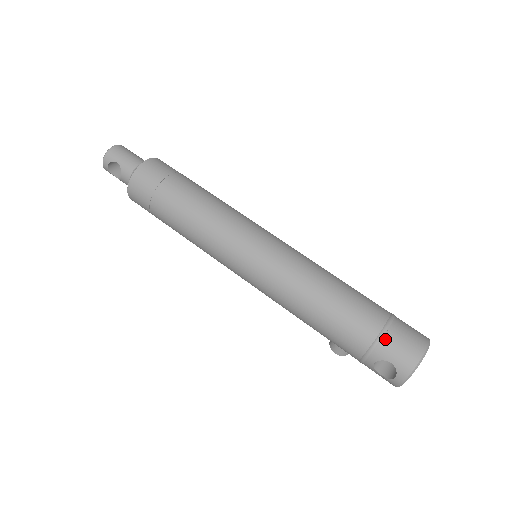
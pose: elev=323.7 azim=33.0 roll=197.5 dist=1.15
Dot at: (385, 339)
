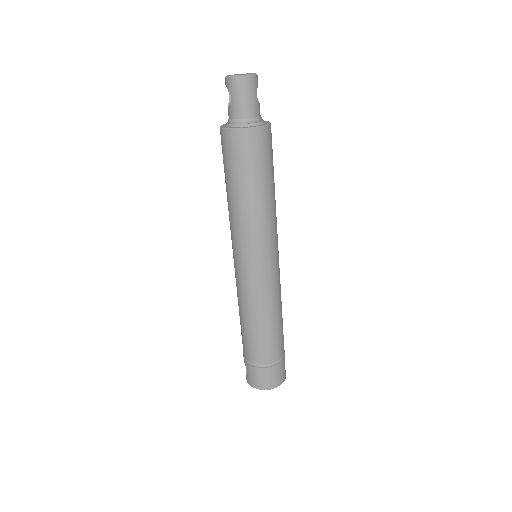
Dot at: (254, 368)
